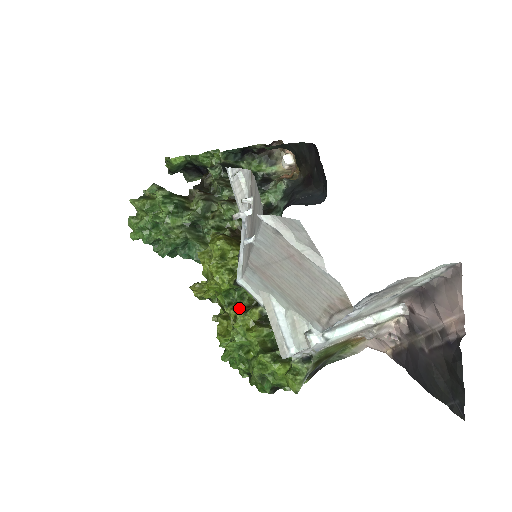
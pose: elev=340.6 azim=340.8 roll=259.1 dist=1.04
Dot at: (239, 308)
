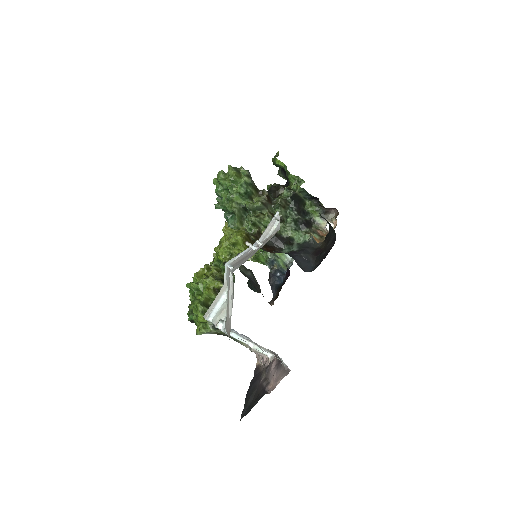
Dot at: (219, 272)
